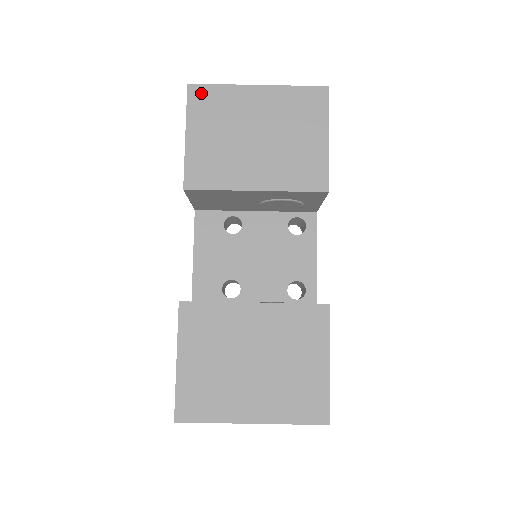
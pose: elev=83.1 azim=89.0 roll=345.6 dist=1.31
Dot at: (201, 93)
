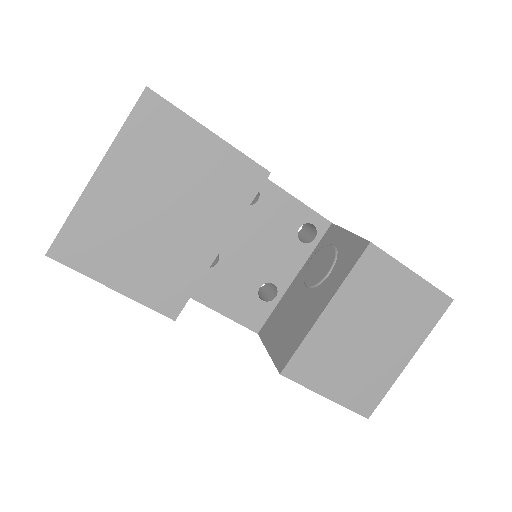
Dot at: (67, 246)
